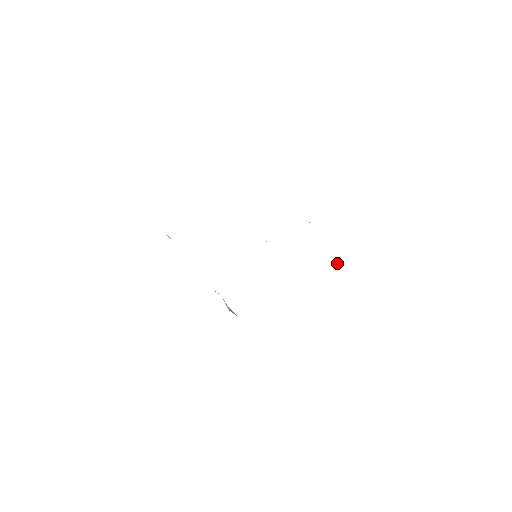
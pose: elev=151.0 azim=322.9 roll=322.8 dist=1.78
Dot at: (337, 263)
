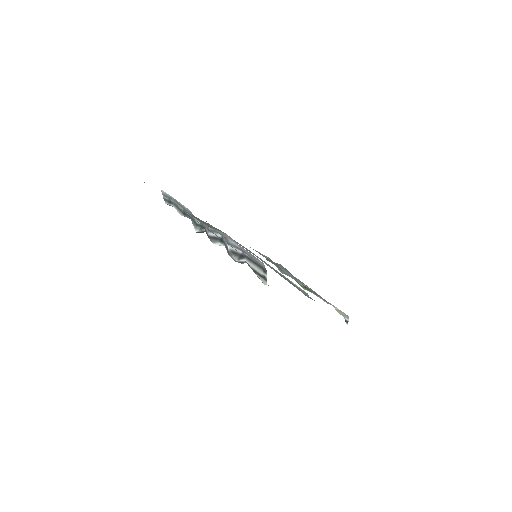
Dot at: (345, 320)
